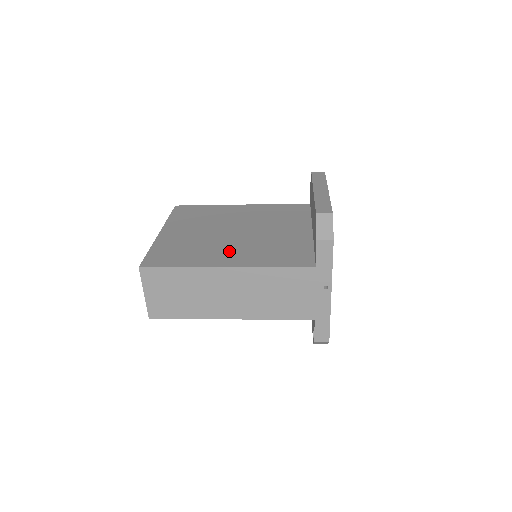
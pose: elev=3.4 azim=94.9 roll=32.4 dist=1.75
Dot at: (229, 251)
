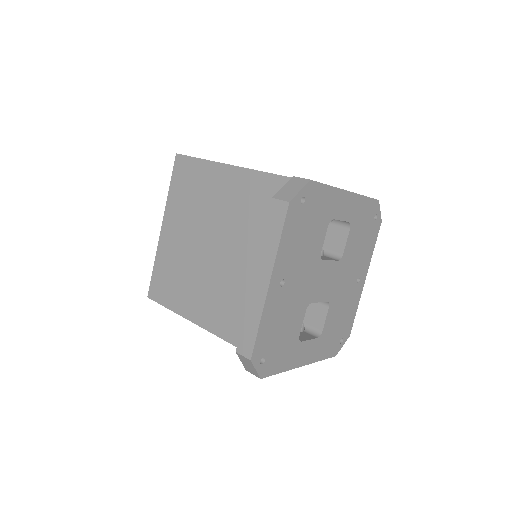
Dot at: (206, 296)
